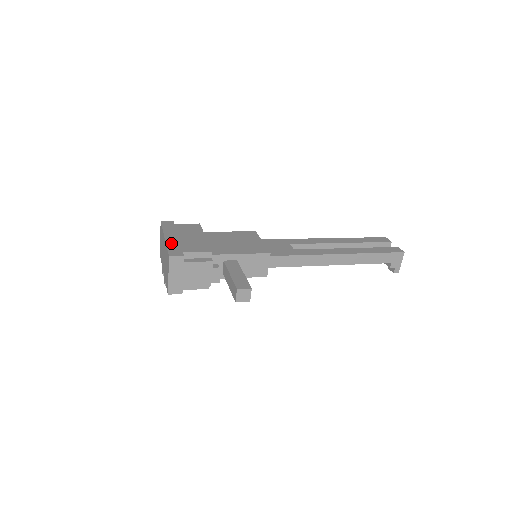
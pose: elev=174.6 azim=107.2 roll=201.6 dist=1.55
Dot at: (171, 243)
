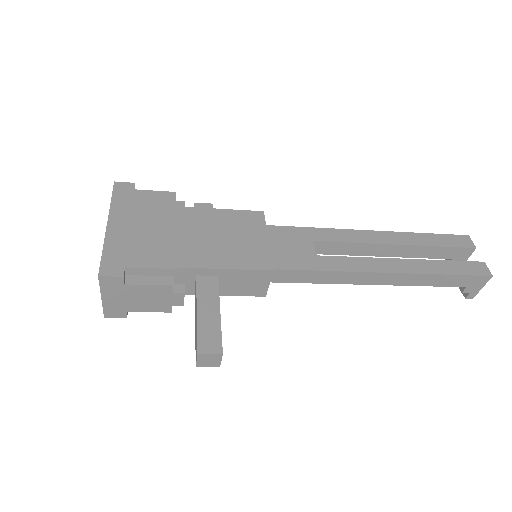
Dot at: (112, 241)
